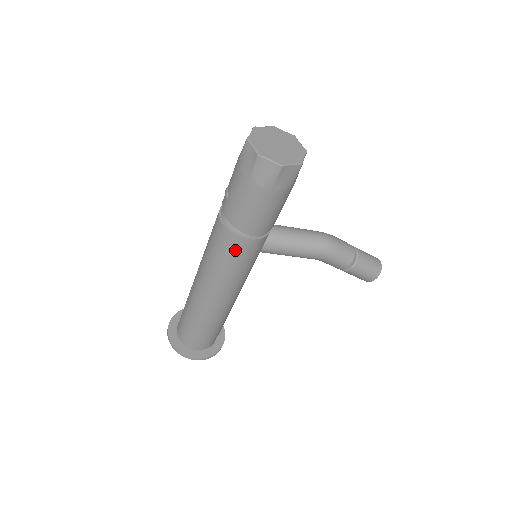
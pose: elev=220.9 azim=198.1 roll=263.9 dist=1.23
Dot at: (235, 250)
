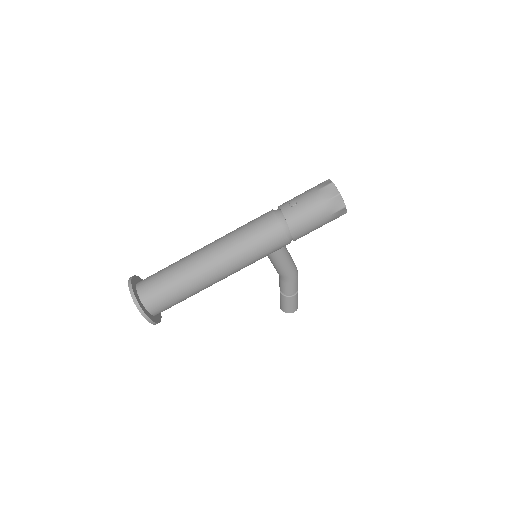
Dot at: (274, 240)
